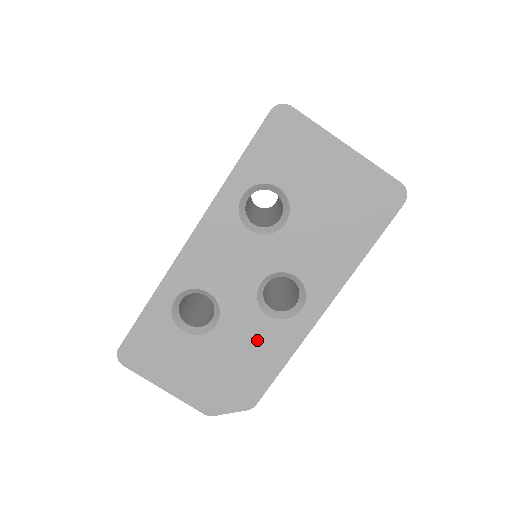
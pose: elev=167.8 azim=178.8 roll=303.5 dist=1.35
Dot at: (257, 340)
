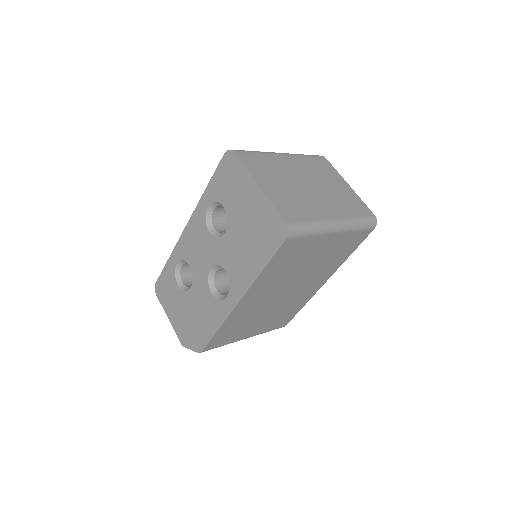
Dot at: (206, 307)
